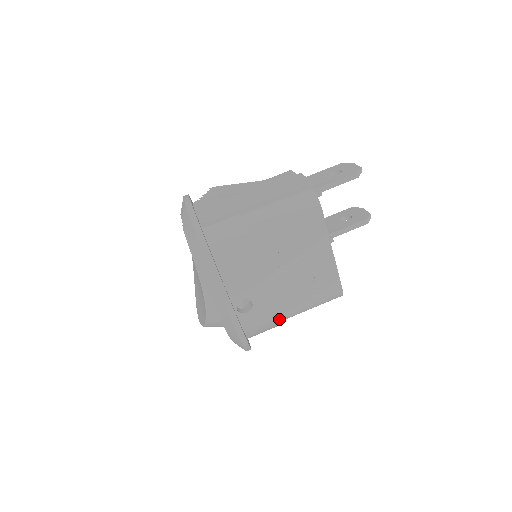
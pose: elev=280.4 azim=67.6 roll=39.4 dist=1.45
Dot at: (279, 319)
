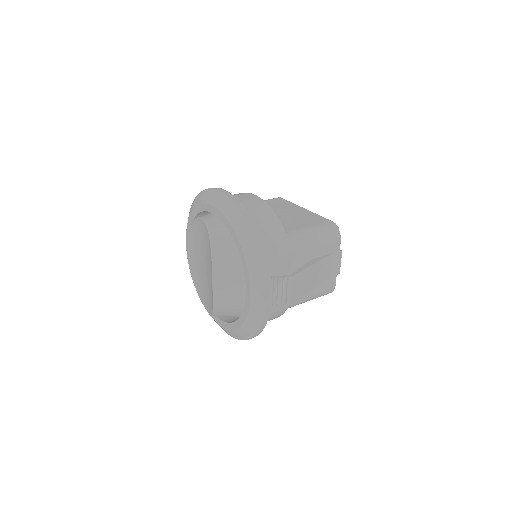
Dot at: (274, 214)
